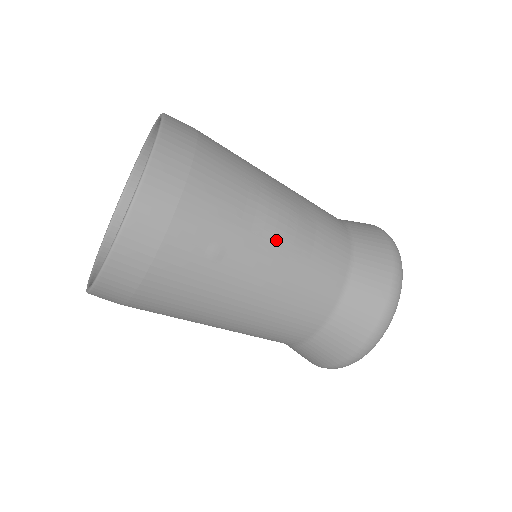
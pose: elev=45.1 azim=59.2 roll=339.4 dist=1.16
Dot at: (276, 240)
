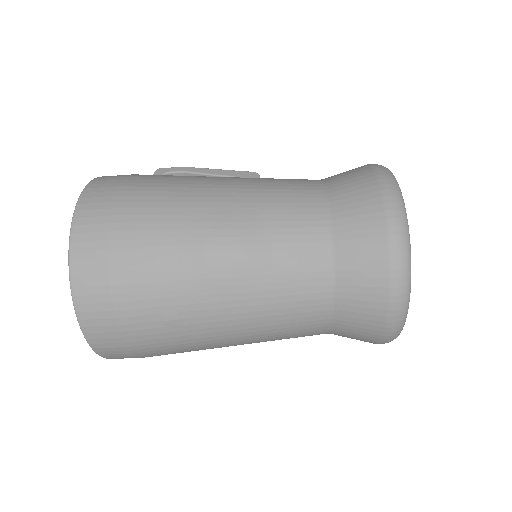
Dot at: (225, 282)
